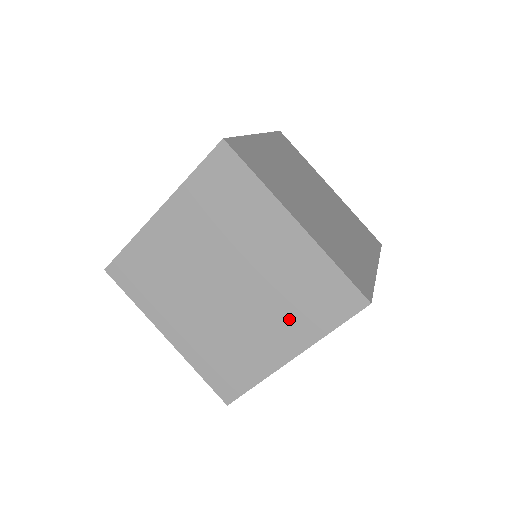
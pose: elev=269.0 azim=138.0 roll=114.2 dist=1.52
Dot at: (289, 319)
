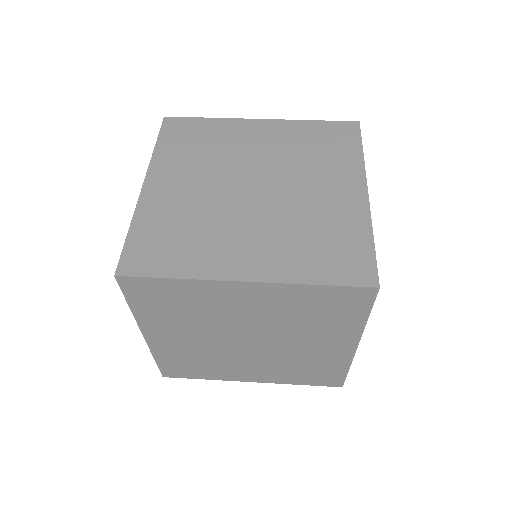
Dot at: (328, 169)
